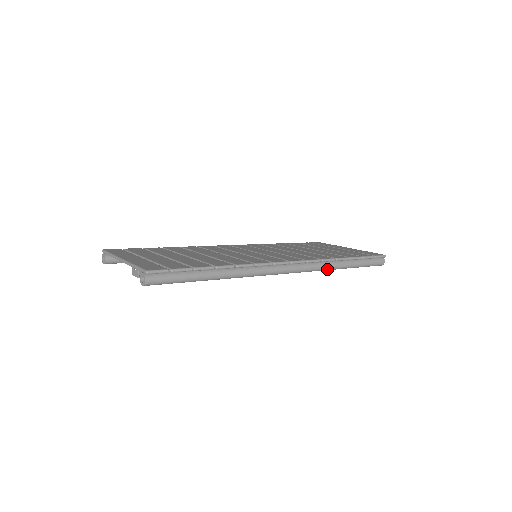
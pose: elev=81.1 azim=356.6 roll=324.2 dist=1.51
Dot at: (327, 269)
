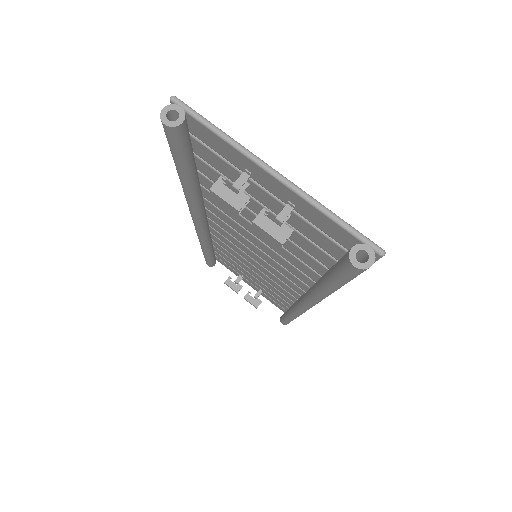
Dot at: (297, 316)
